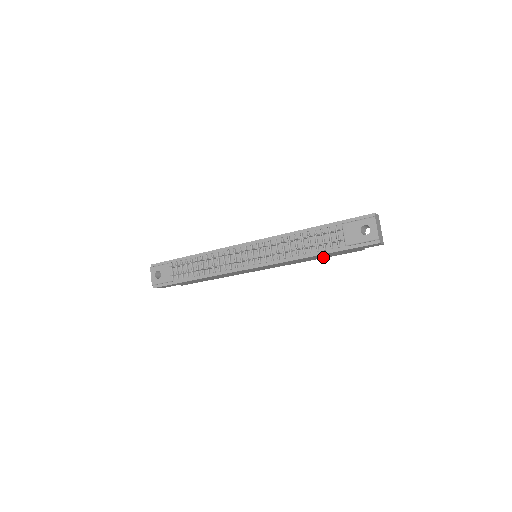
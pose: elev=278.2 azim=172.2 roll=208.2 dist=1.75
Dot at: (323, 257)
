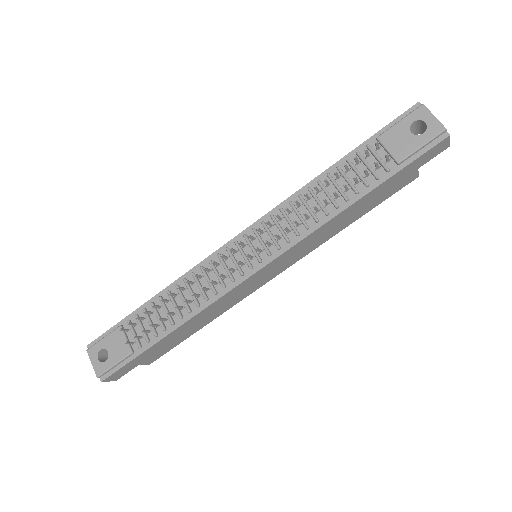
Dot at: (360, 214)
